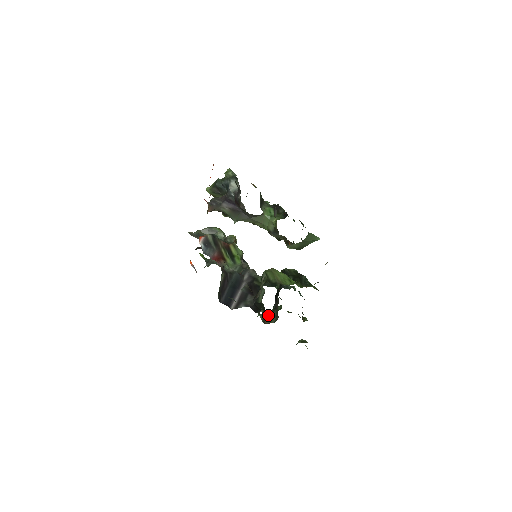
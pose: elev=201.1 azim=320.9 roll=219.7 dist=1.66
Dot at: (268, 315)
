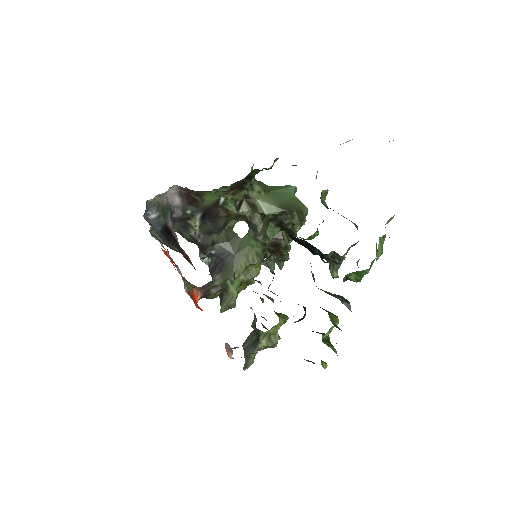
Dot at: occluded
